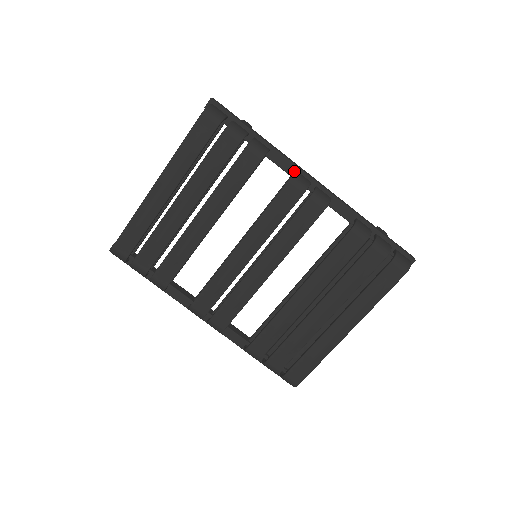
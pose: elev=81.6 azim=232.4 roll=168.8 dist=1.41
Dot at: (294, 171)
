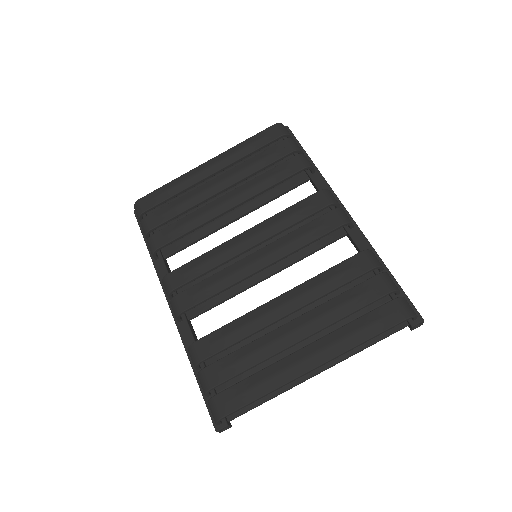
Dot at: occluded
